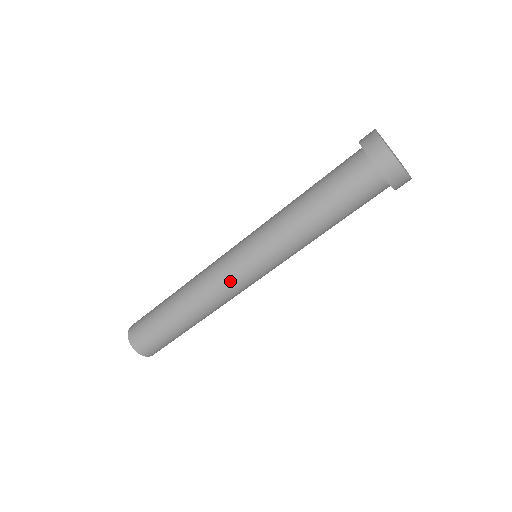
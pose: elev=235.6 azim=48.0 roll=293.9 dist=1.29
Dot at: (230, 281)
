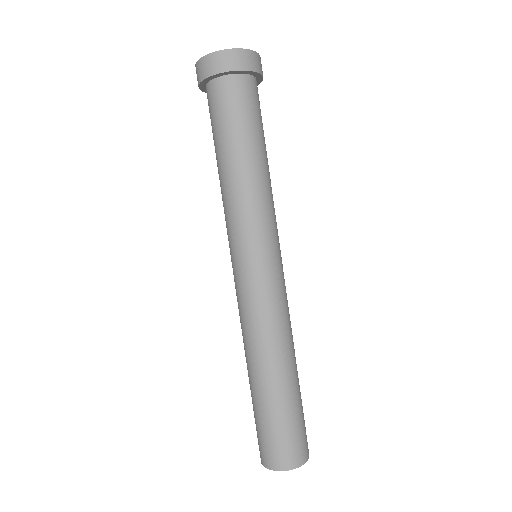
Dot at: (246, 296)
